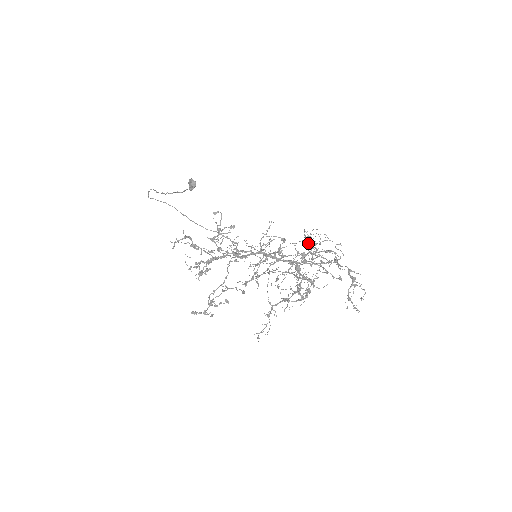
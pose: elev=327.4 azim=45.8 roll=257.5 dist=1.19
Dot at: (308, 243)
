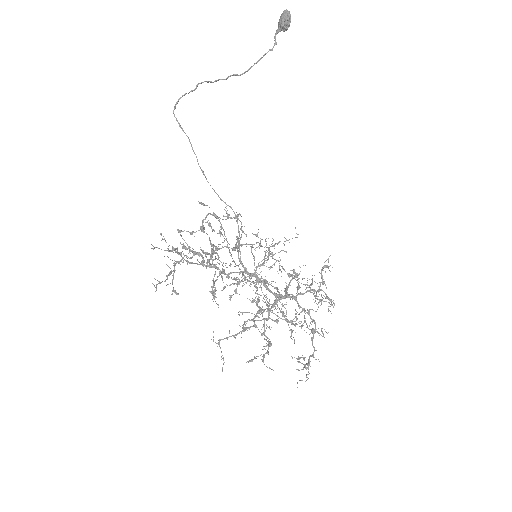
Dot at: (320, 273)
